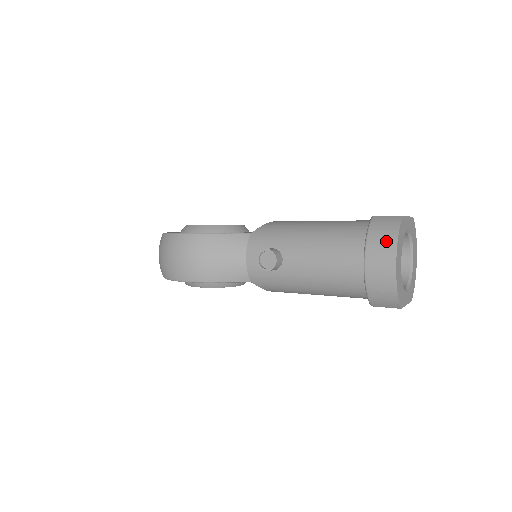
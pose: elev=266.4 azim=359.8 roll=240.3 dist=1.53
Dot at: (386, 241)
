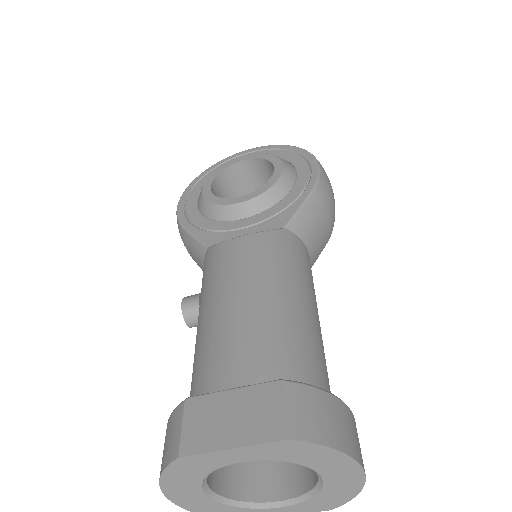
Dot at: occluded
